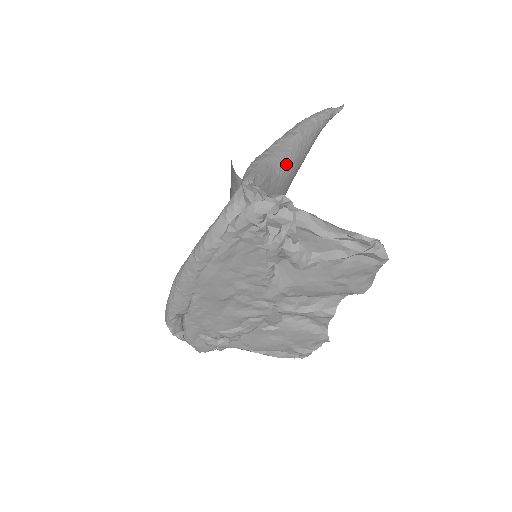
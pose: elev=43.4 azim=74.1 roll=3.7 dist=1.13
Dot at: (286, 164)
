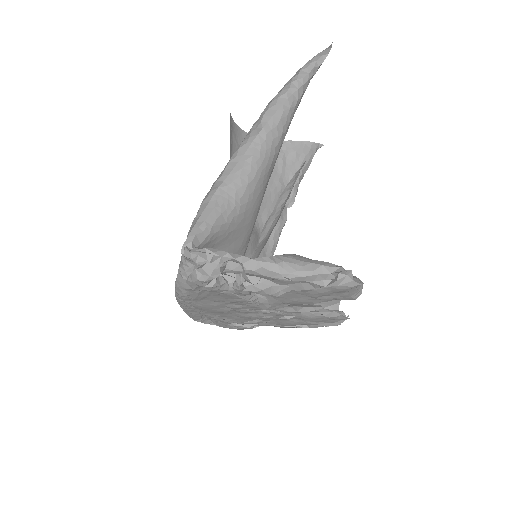
Dot at: (244, 185)
